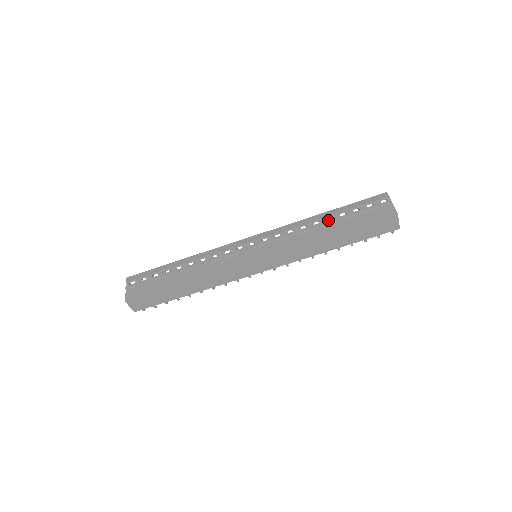
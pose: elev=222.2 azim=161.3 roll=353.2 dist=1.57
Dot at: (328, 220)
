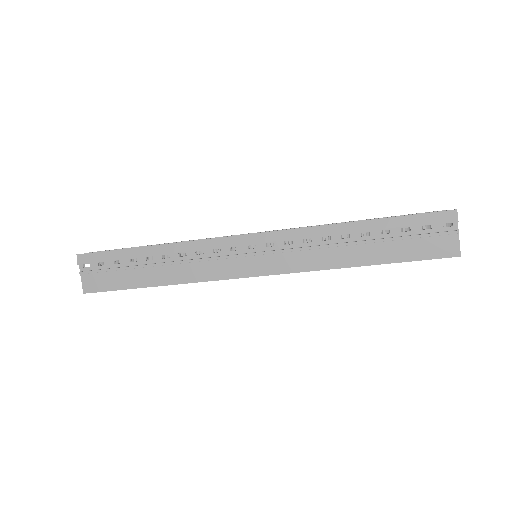
Dot at: (363, 237)
